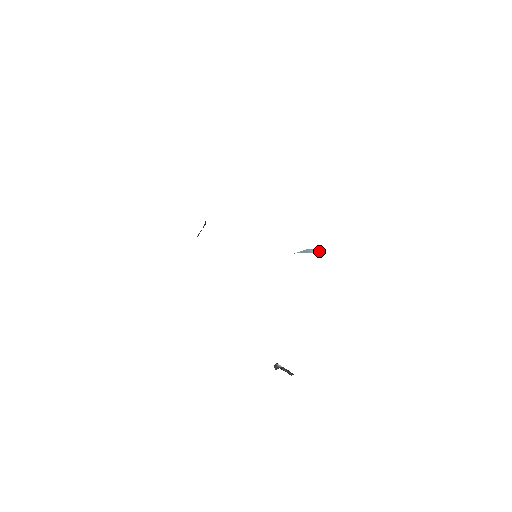
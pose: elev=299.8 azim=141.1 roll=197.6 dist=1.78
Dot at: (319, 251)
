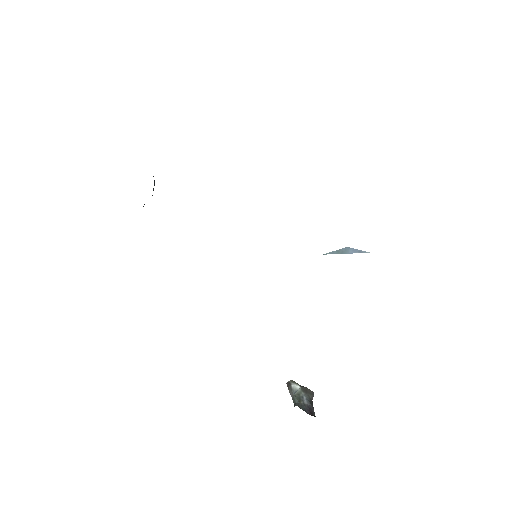
Dot at: (364, 251)
